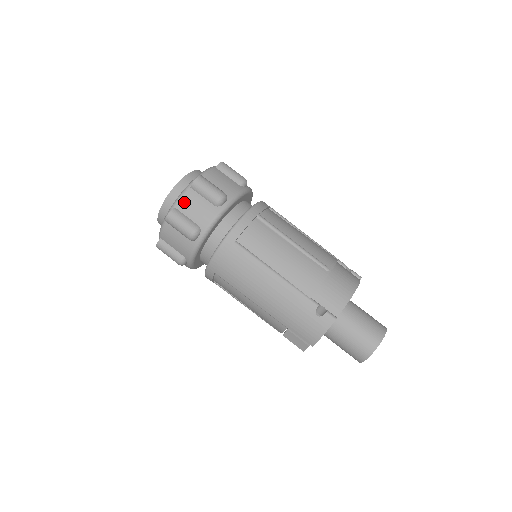
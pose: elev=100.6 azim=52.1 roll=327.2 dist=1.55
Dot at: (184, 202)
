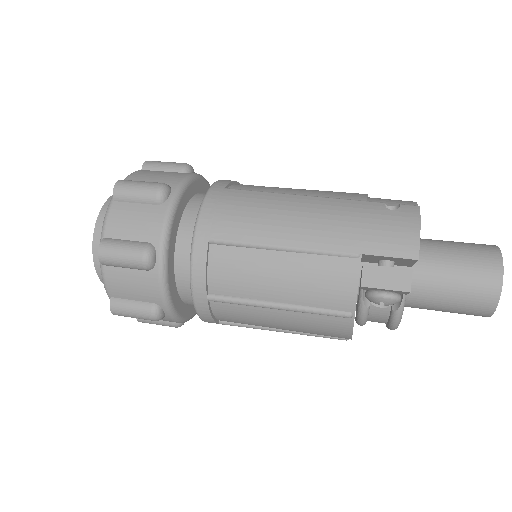
Dot at: (137, 176)
